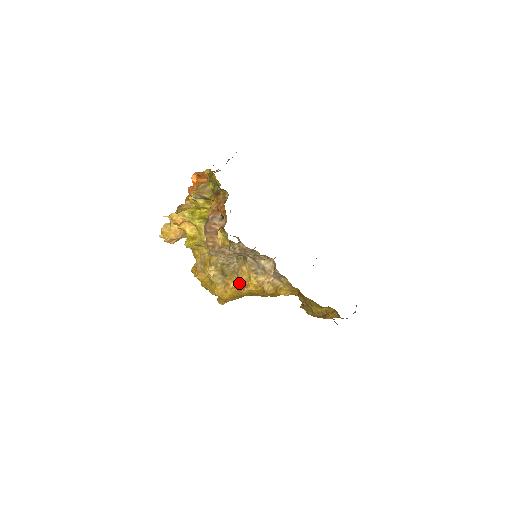
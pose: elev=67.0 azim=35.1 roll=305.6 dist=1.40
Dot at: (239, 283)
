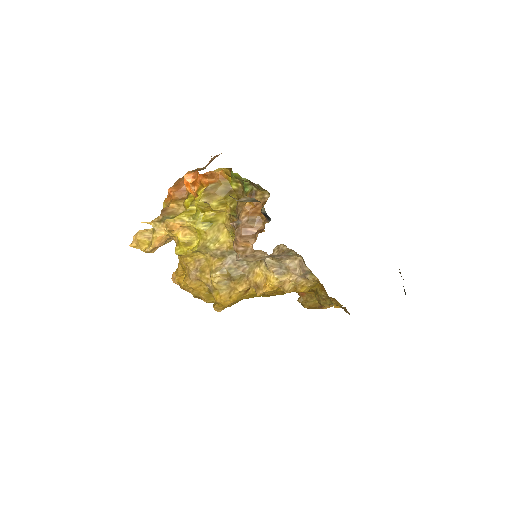
Dot at: (248, 286)
